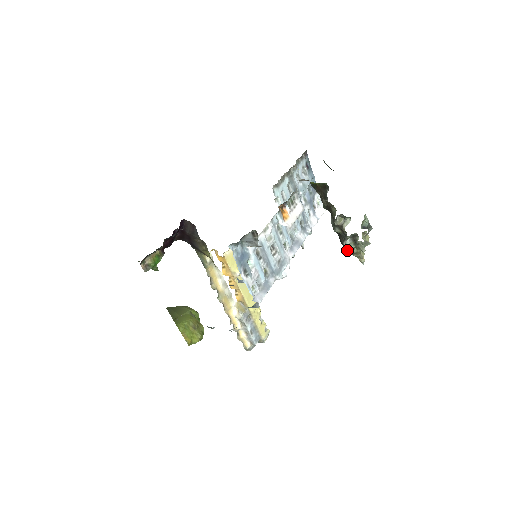
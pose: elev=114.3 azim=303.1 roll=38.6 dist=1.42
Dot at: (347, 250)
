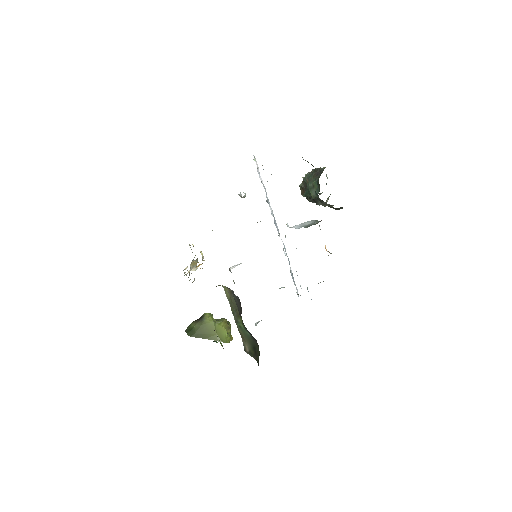
Dot at: occluded
